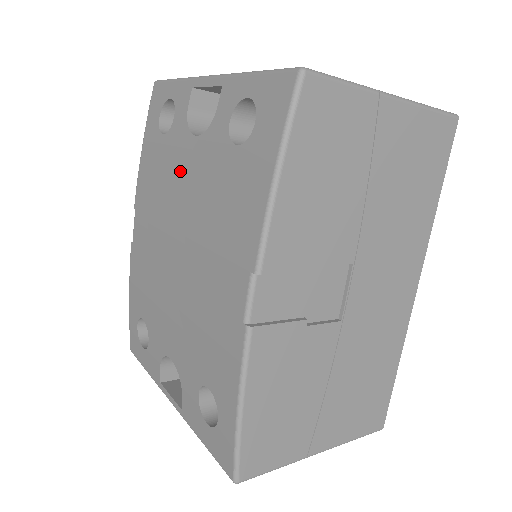
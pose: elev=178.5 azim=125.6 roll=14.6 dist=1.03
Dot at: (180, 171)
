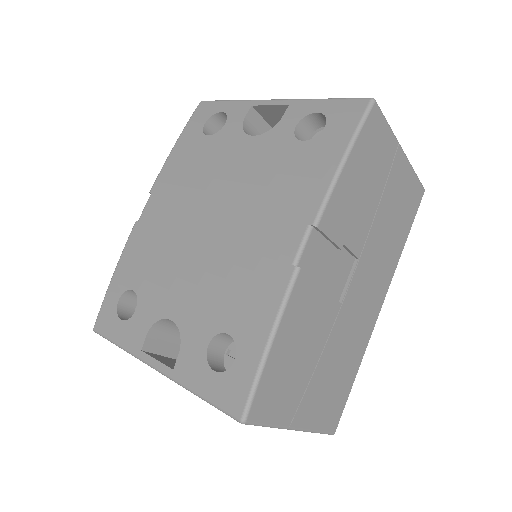
Dot at: (227, 160)
